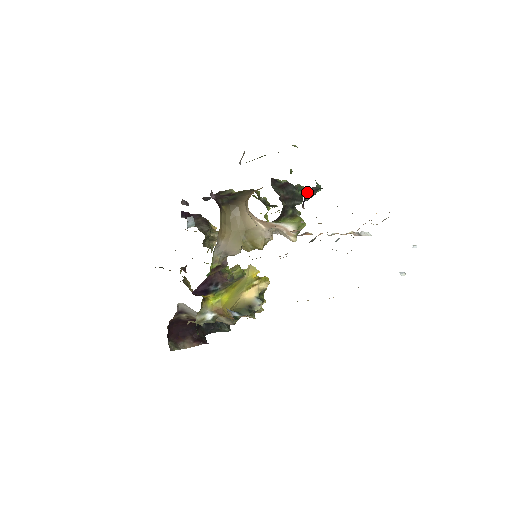
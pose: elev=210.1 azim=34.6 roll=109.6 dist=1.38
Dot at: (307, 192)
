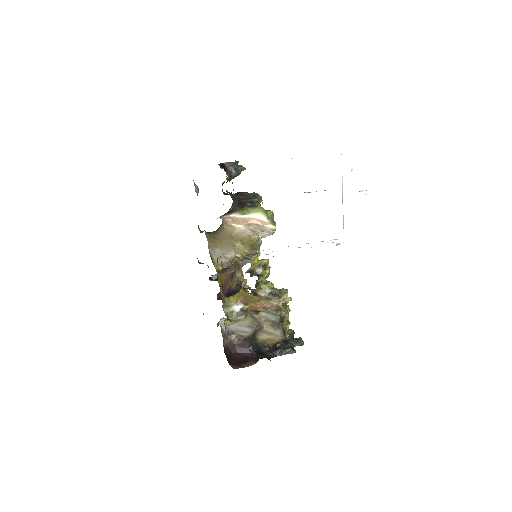
Dot at: (224, 164)
